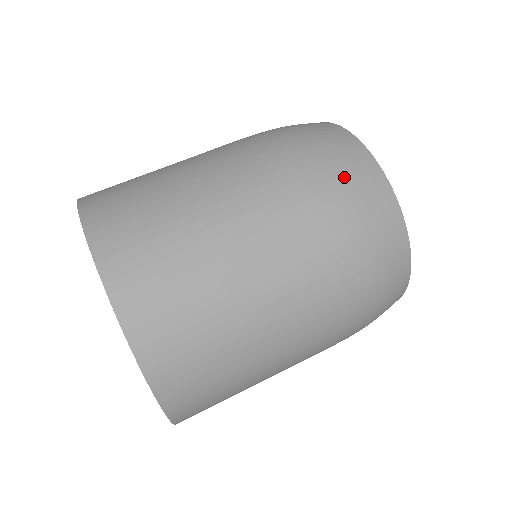
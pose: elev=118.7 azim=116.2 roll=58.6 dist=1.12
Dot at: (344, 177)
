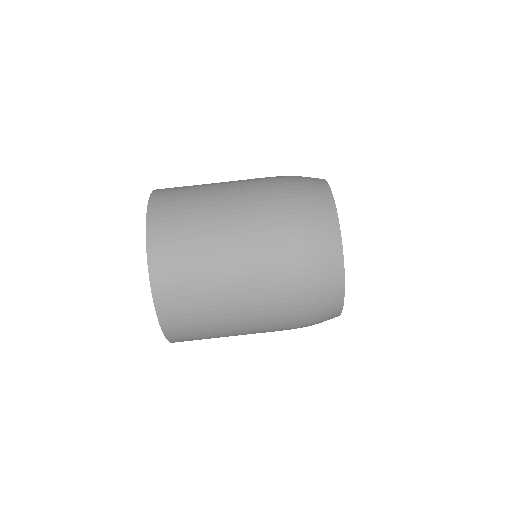
Dot at: (311, 234)
